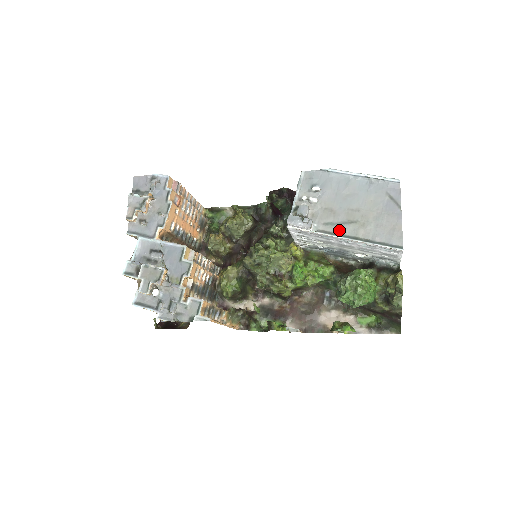
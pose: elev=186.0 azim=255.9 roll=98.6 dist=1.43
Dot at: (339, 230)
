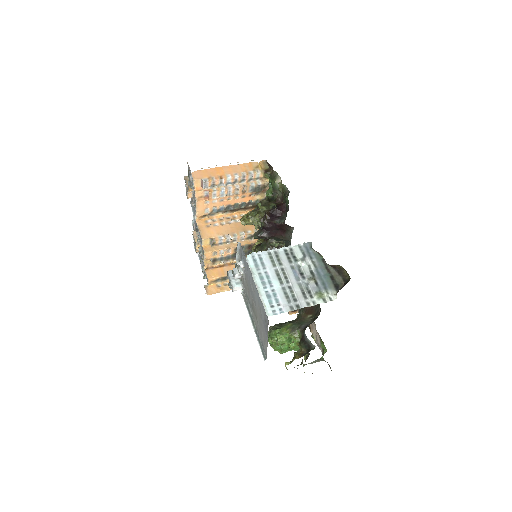
Dot at: (249, 306)
